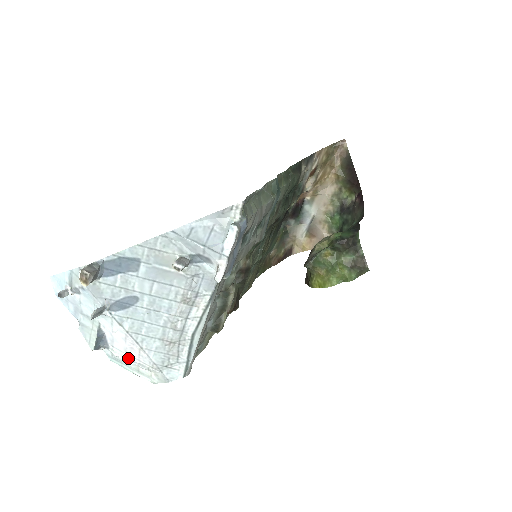
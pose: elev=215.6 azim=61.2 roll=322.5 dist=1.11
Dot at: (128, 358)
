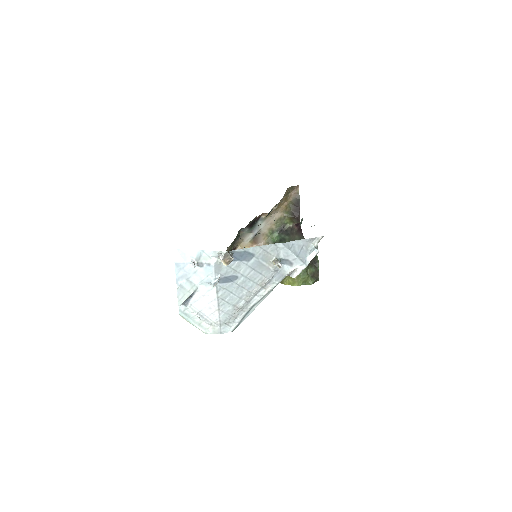
Dot at: (200, 314)
